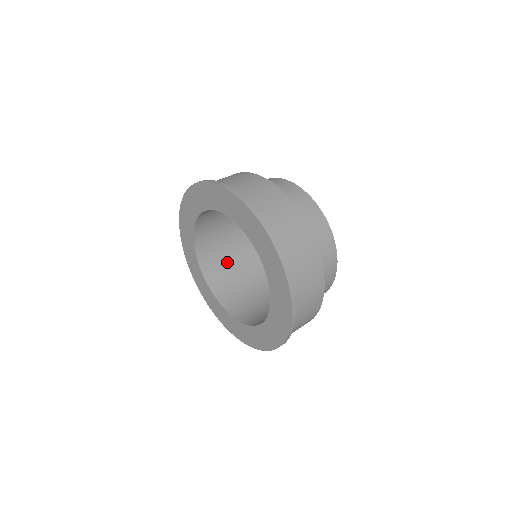
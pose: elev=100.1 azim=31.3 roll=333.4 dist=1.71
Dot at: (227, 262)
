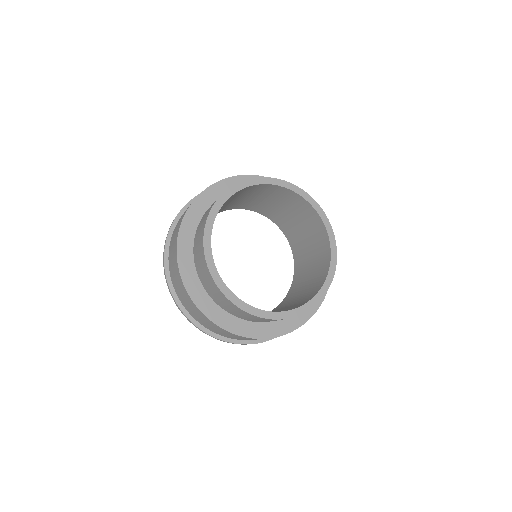
Dot at: (249, 199)
